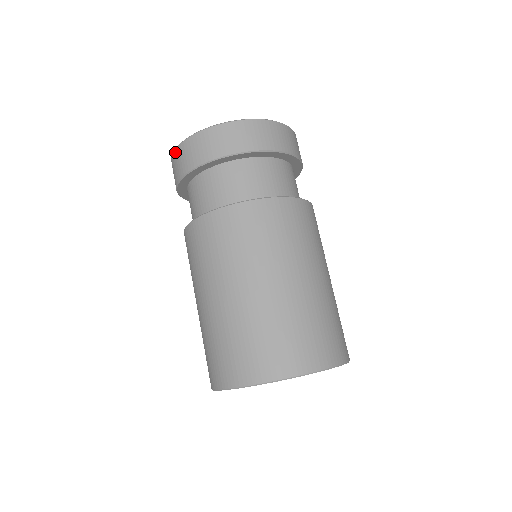
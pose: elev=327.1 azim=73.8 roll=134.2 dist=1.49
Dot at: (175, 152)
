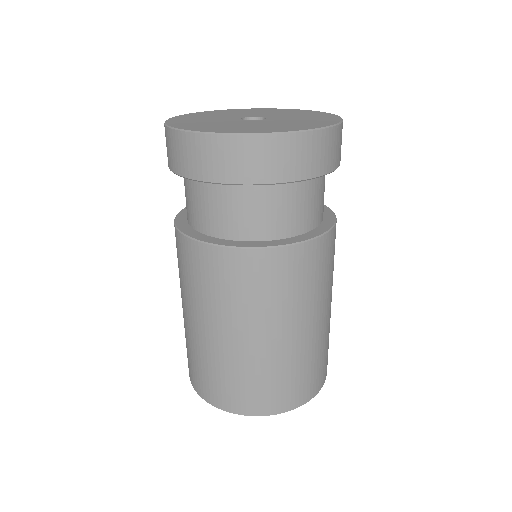
Dot at: occluded
